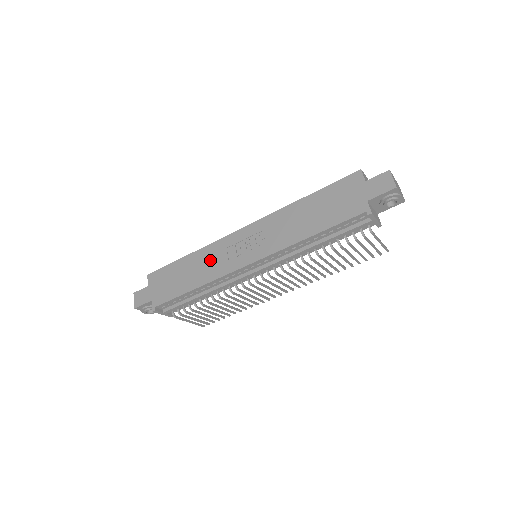
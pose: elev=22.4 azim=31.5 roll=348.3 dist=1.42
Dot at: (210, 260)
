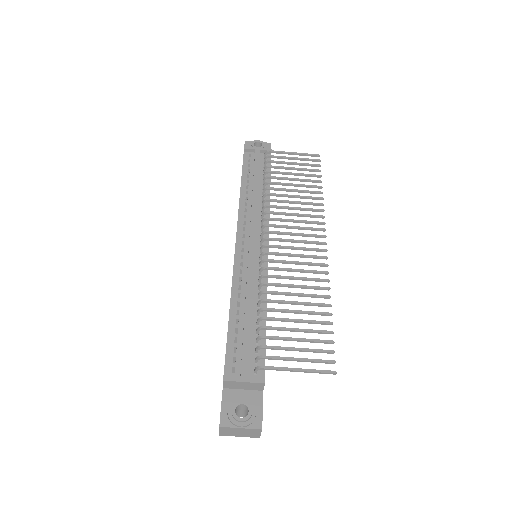
Dot at: occluded
